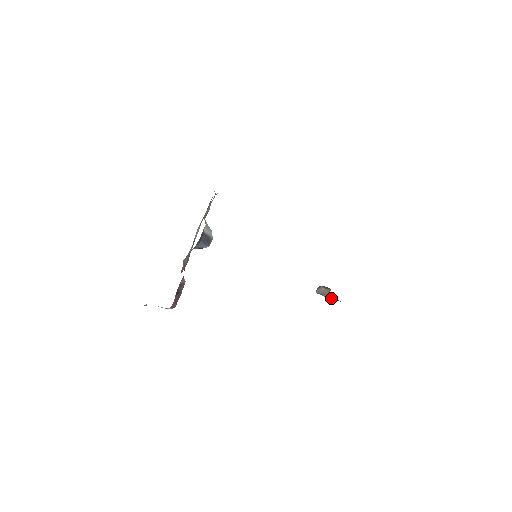
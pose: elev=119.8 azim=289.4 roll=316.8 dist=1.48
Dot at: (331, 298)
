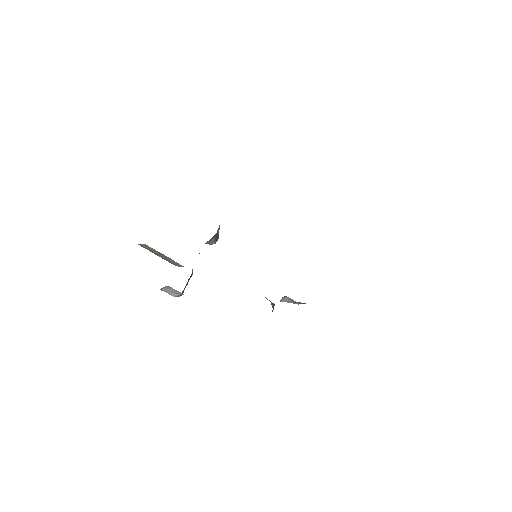
Dot at: (300, 303)
